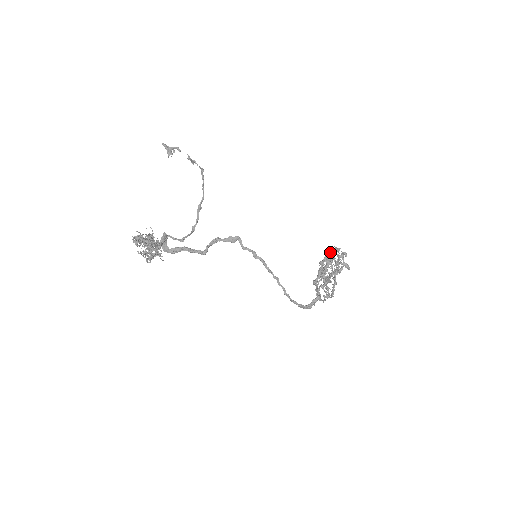
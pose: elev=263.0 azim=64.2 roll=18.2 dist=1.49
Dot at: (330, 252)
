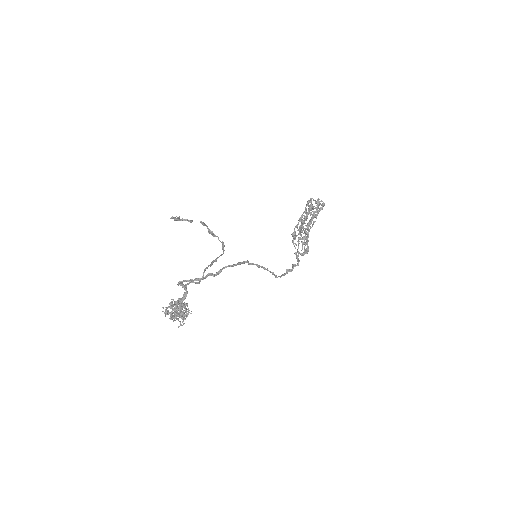
Dot at: occluded
